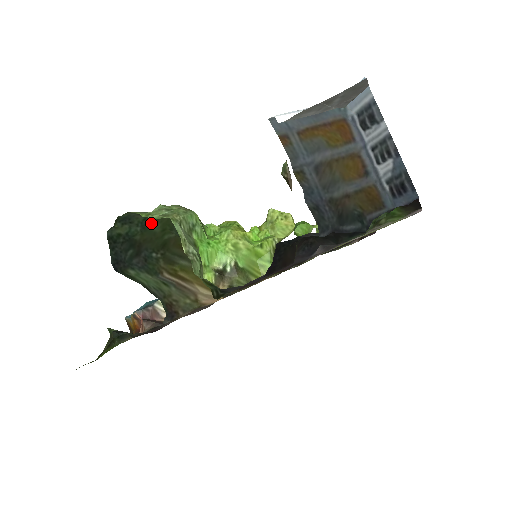
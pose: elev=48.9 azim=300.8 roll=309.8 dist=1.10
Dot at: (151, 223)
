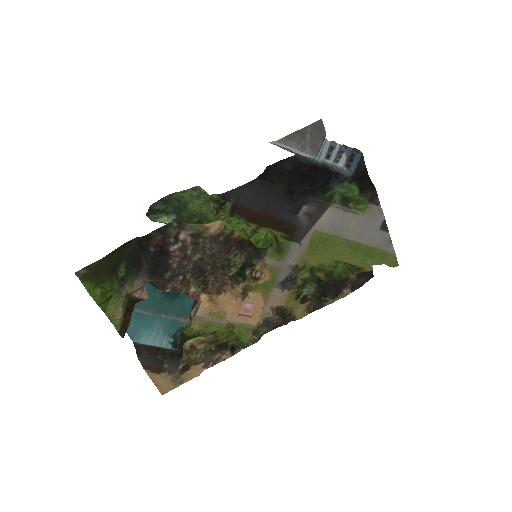
Dot at: (182, 211)
